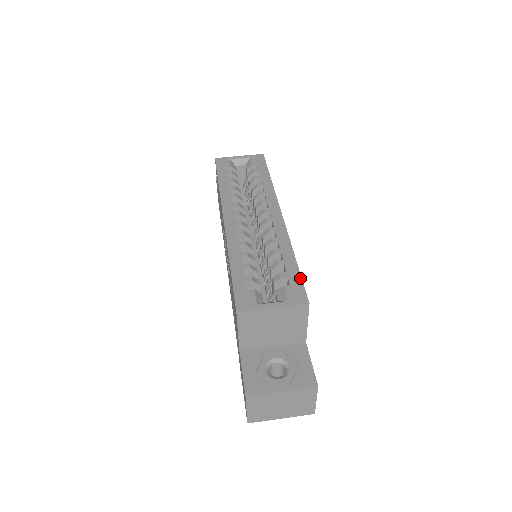
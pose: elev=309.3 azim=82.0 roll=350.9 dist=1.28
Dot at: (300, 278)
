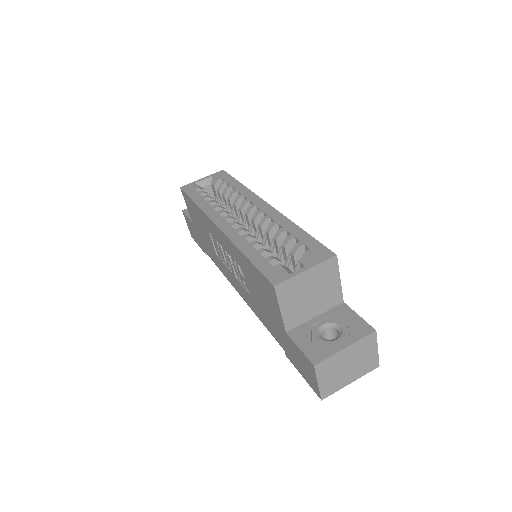
Dot at: (316, 241)
